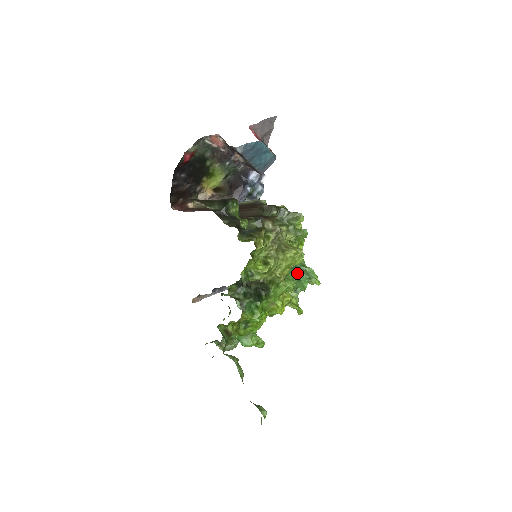
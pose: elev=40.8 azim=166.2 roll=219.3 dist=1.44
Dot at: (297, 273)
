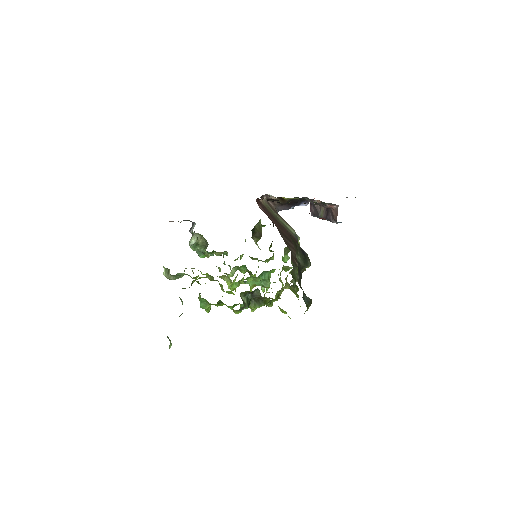
Dot at: (262, 279)
